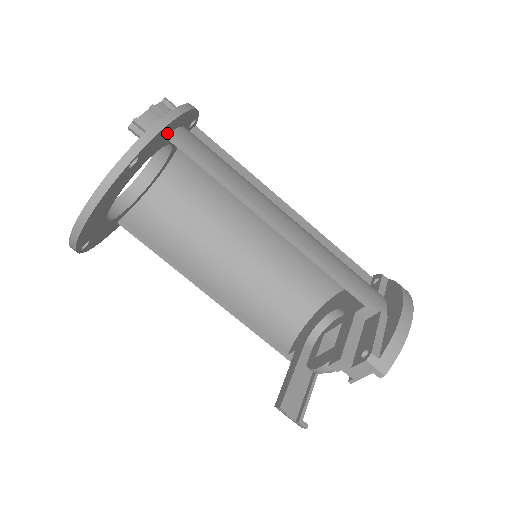
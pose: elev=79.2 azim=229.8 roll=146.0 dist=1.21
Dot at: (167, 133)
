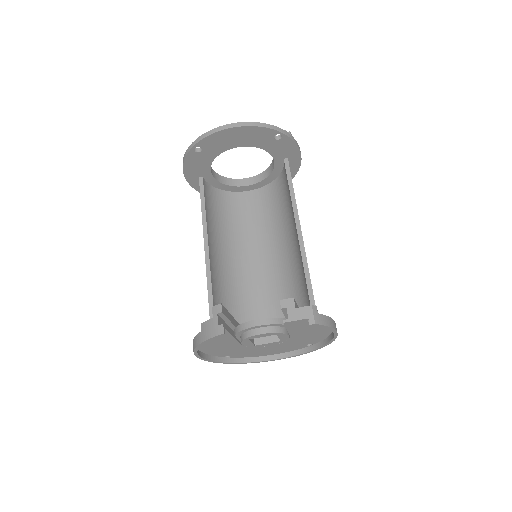
Dot at: (289, 155)
